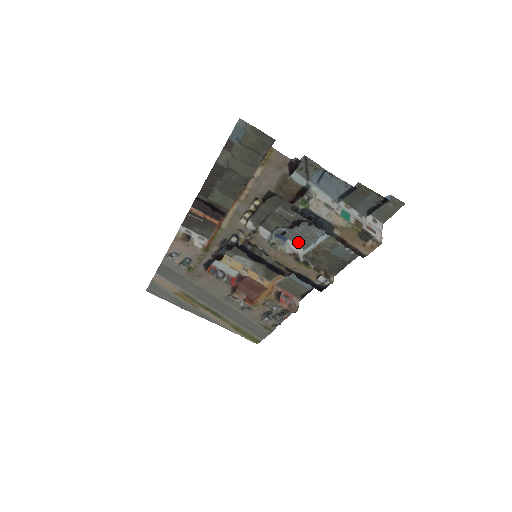
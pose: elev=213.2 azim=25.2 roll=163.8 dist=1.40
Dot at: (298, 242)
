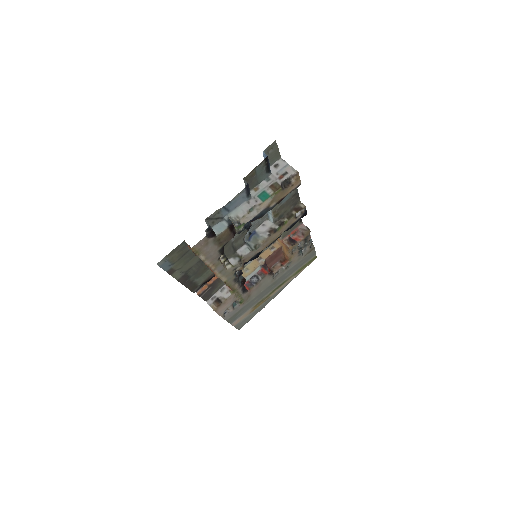
Dot at: (261, 223)
